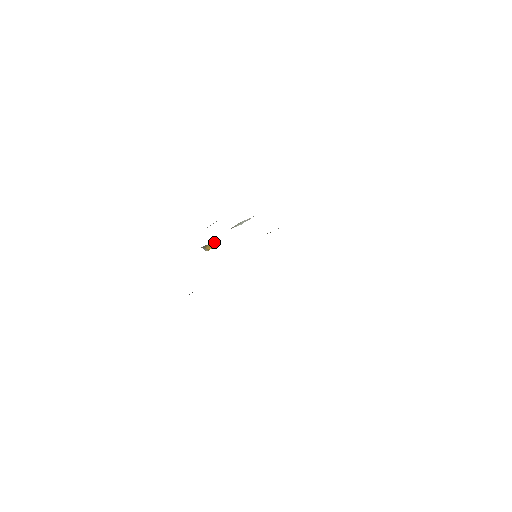
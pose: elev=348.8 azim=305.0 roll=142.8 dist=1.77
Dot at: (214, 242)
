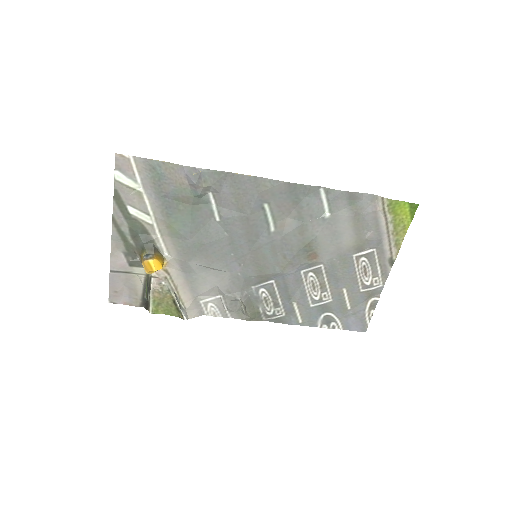
Dot at: (162, 266)
